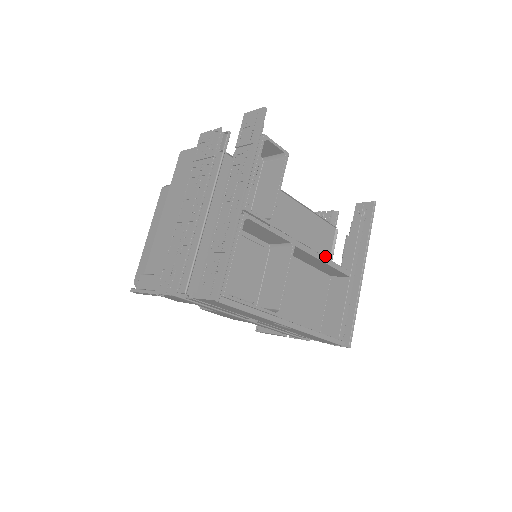
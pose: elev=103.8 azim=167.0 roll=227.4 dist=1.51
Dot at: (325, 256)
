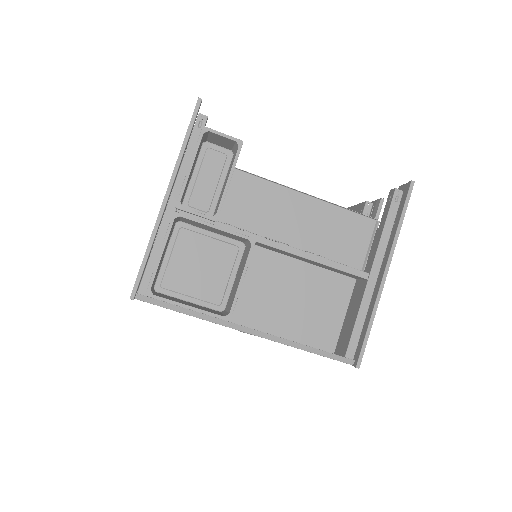
Dot at: (313, 254)
